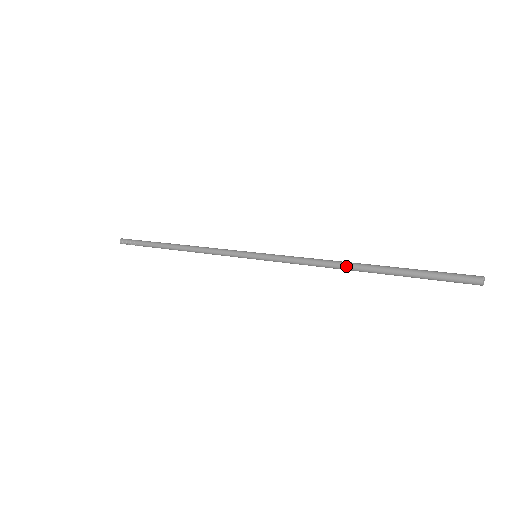
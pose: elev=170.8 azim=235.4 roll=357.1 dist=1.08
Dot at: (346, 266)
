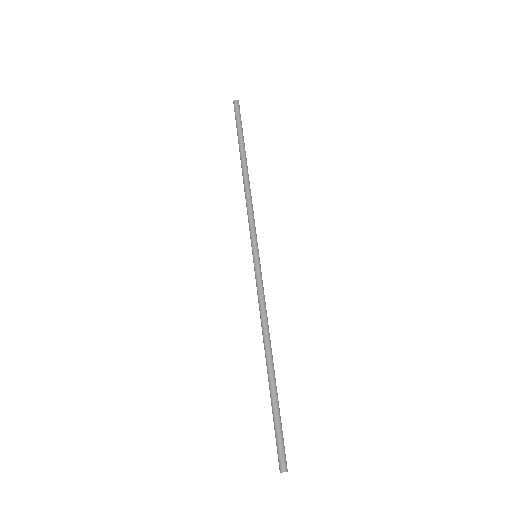
Dot at: (266, 349)
